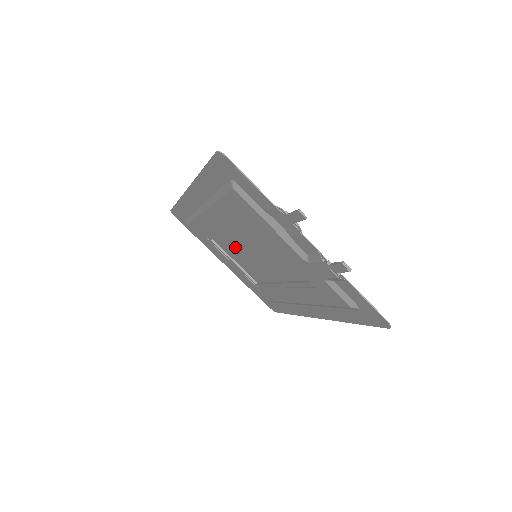
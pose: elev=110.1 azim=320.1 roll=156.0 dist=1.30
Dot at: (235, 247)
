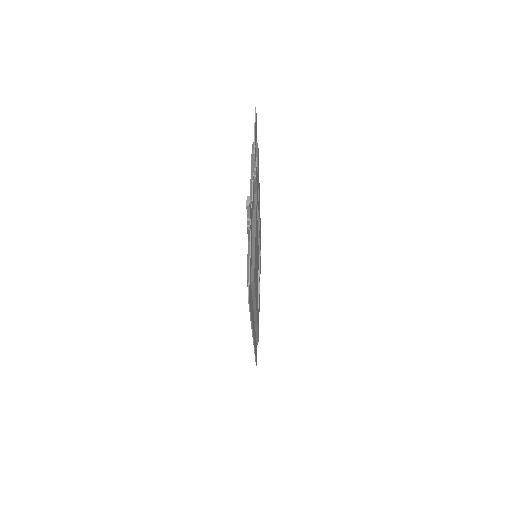
Dot at: occluded
